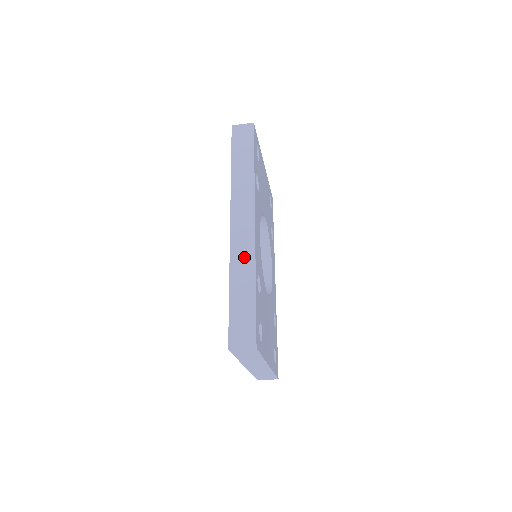
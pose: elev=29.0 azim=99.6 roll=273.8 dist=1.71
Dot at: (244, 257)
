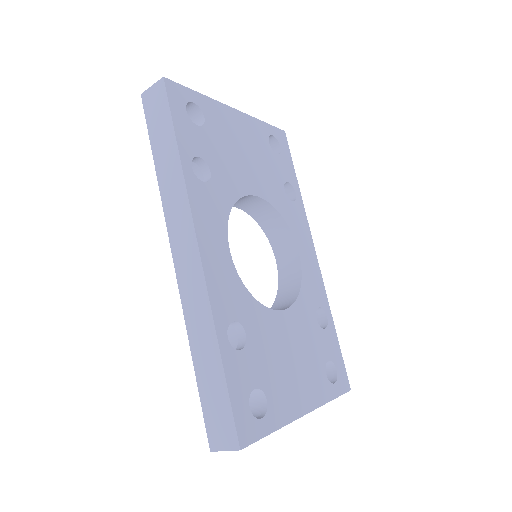
Dot at: (198, 310)
